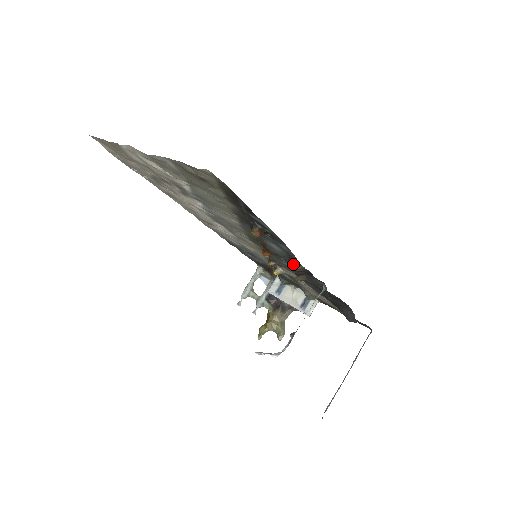
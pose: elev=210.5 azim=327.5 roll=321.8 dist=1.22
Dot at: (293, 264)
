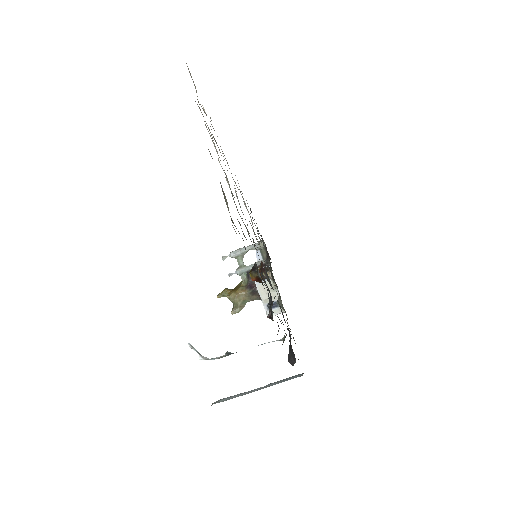
Dot at: occluded
